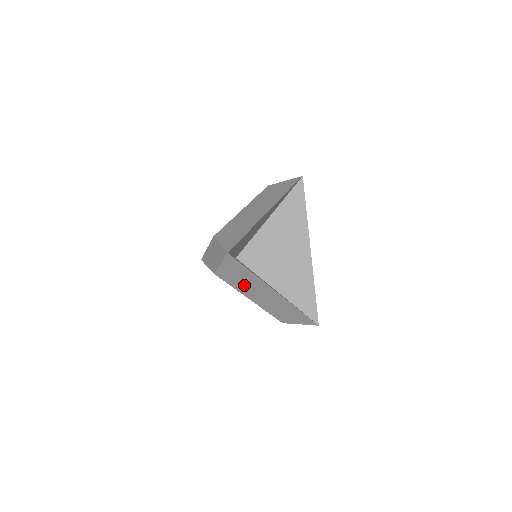
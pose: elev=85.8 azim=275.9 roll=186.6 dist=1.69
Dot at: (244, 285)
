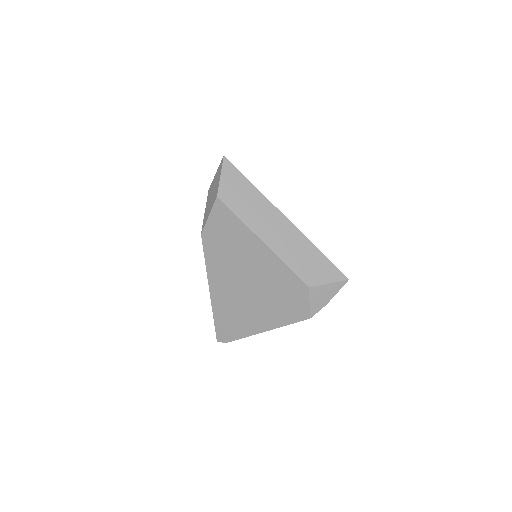
Dot at: (249, 210)
